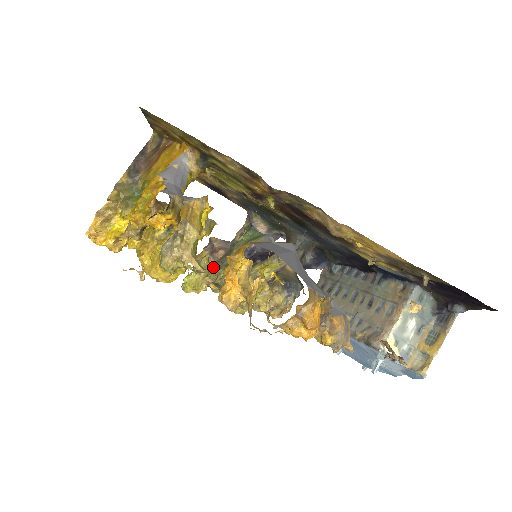
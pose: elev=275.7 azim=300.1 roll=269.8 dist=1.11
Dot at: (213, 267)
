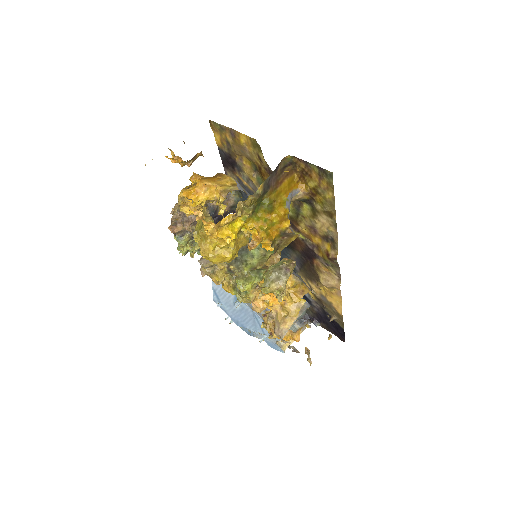
Dot at: occluded
